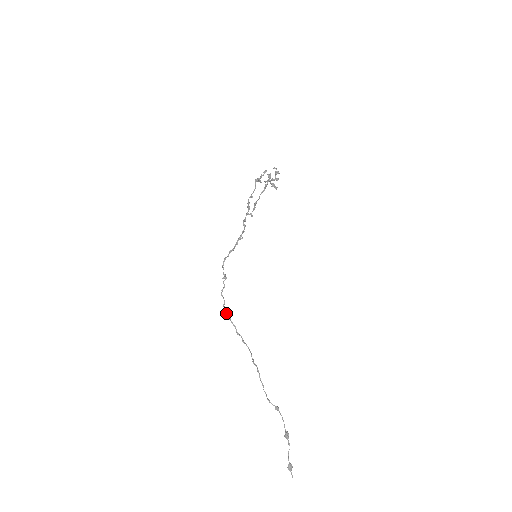
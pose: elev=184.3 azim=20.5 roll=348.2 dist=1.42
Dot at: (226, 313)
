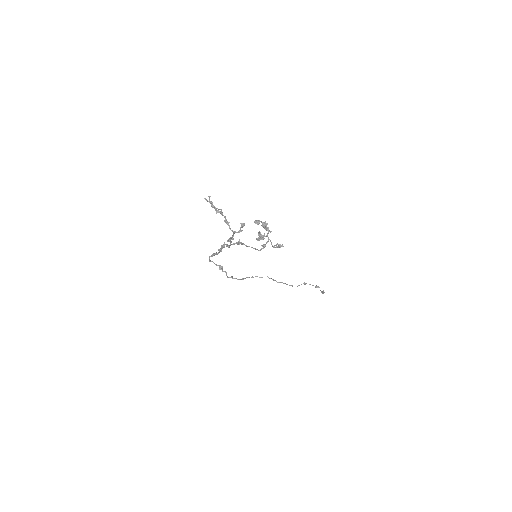
Dot at: occluded
